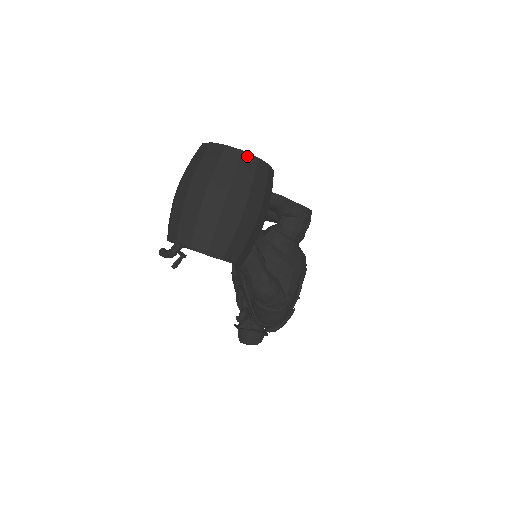
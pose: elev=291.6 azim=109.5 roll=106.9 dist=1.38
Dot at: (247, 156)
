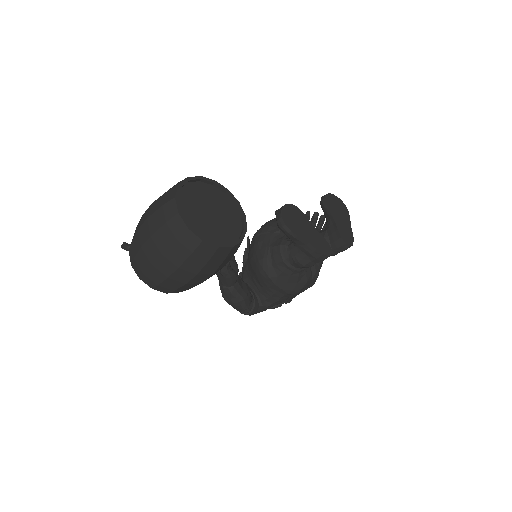
Dot at: (191, 235)
